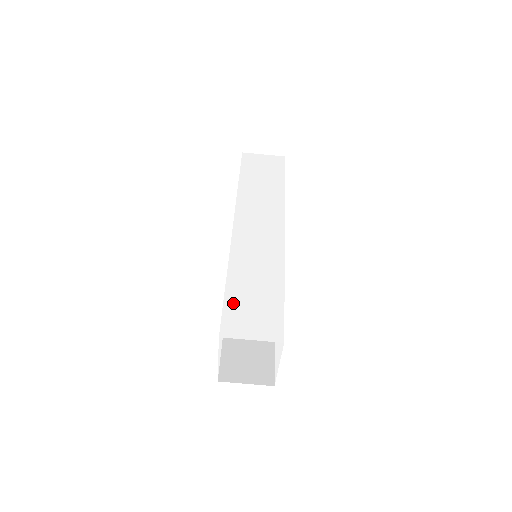
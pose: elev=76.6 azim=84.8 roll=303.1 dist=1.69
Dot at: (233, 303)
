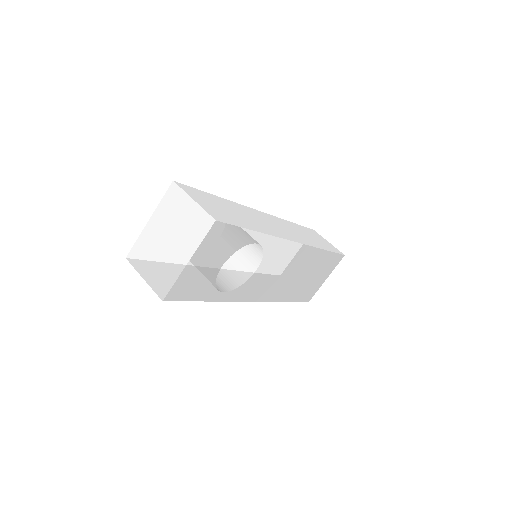
Dot at: (208, 196)
